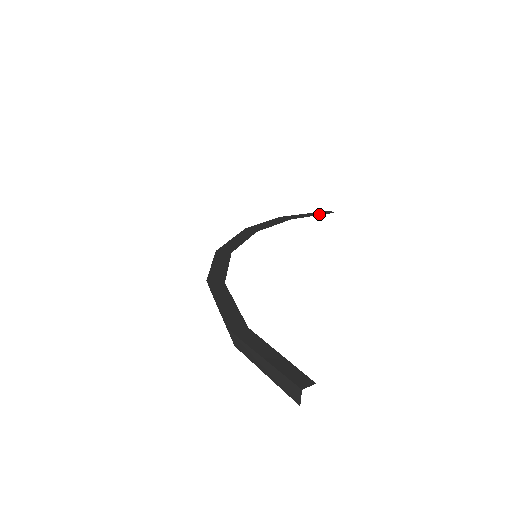
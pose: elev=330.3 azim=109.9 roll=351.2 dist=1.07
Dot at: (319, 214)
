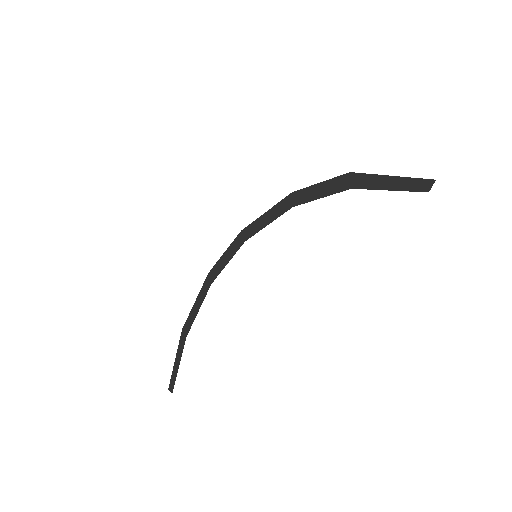
Dot at: (400, 188)
